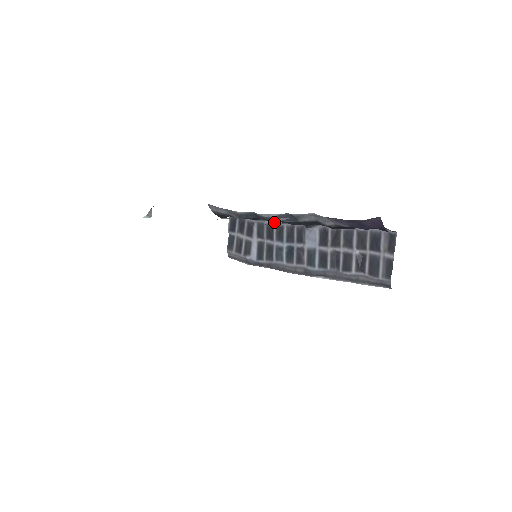
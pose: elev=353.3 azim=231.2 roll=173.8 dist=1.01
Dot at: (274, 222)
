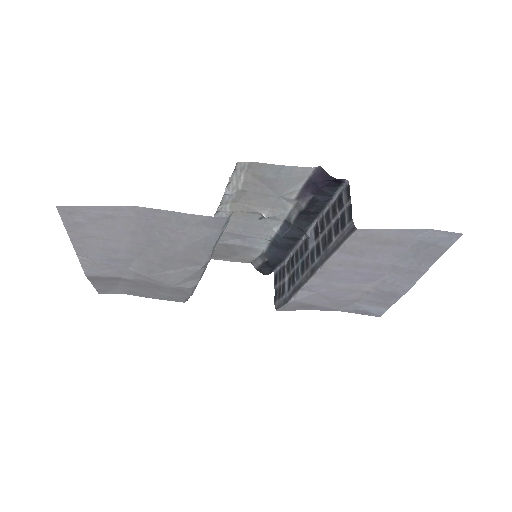
Dot at: (230, 187)
